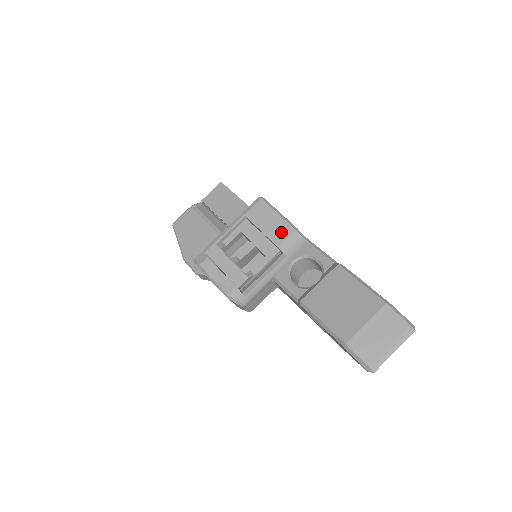
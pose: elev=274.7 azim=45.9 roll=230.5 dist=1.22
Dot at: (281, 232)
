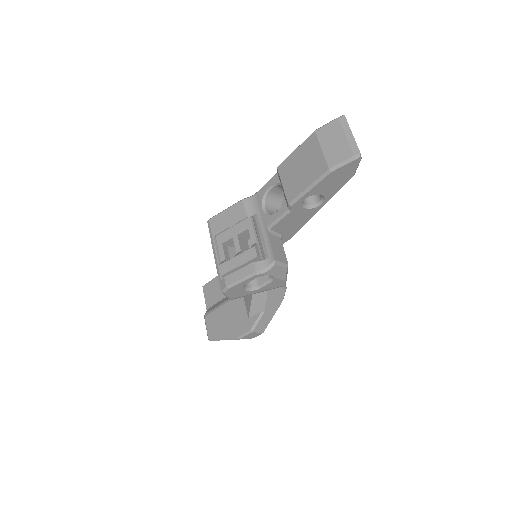
Dot at: (238, 211)
